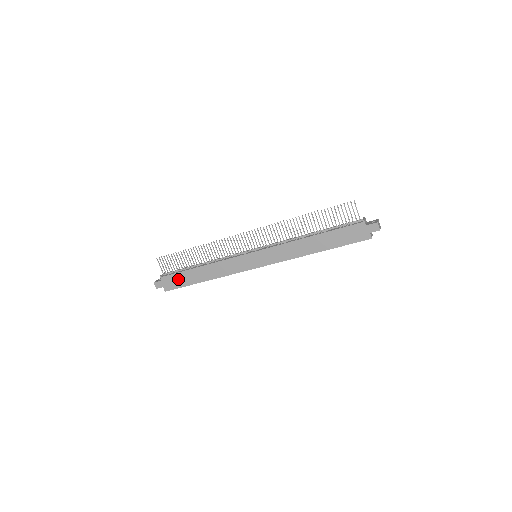
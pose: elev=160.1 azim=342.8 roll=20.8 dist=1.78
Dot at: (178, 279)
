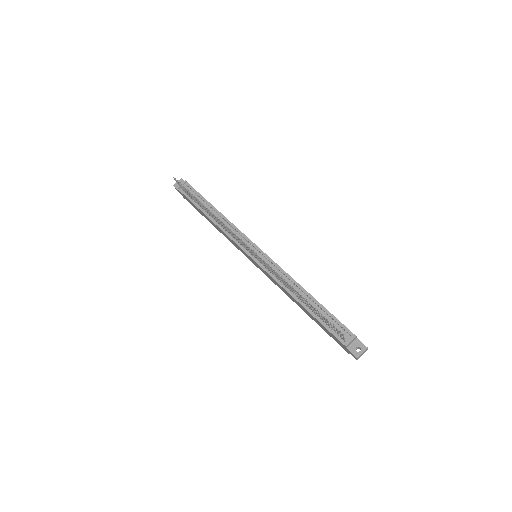
Dot at: (192, 204)
